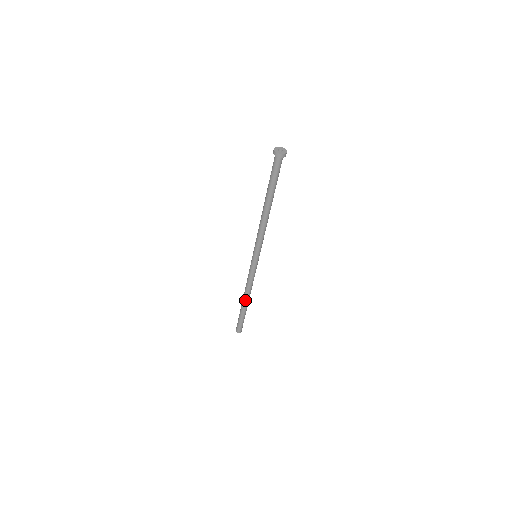
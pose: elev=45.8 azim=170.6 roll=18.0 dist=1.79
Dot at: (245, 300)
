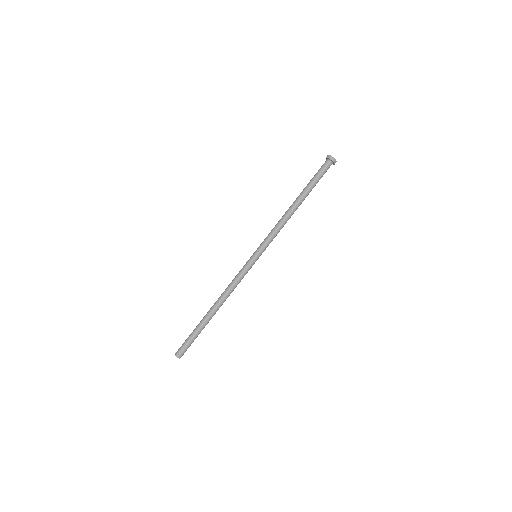
Dot at: (213, 307)
